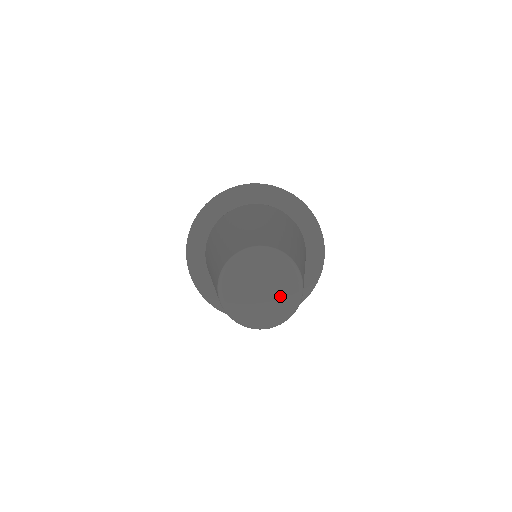
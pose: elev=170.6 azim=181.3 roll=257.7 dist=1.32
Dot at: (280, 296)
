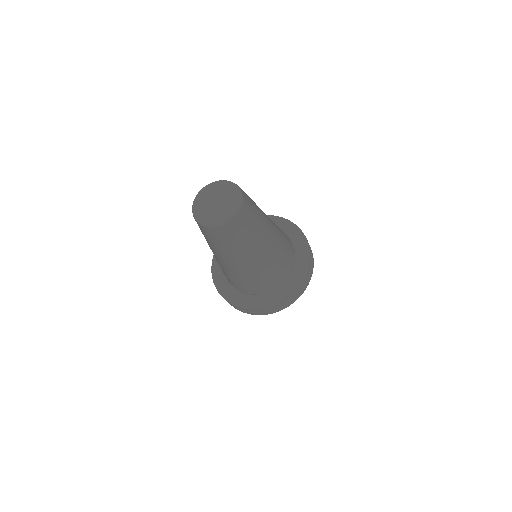
Dot at: (221, 212)
